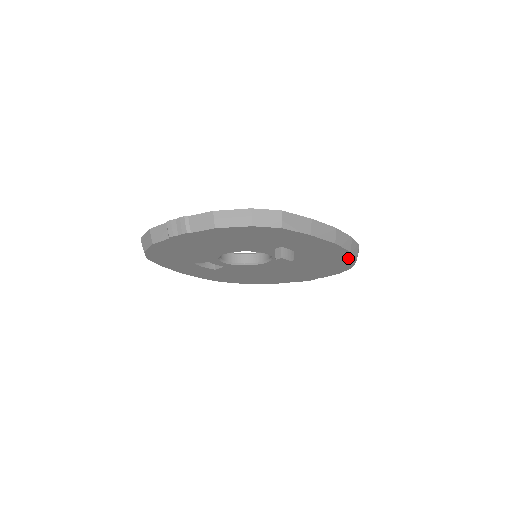
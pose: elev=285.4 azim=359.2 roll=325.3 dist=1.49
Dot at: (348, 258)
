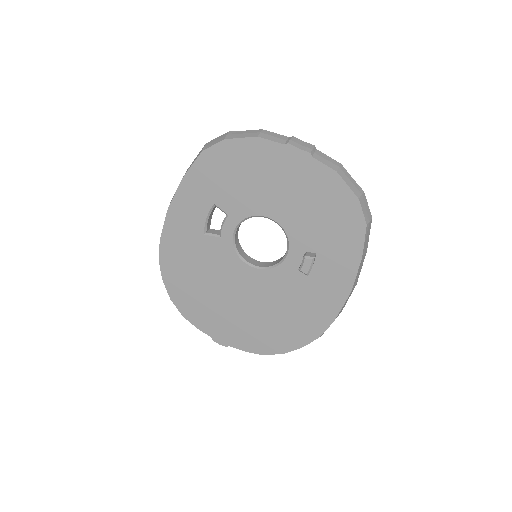
Dot at: (315, 330)
